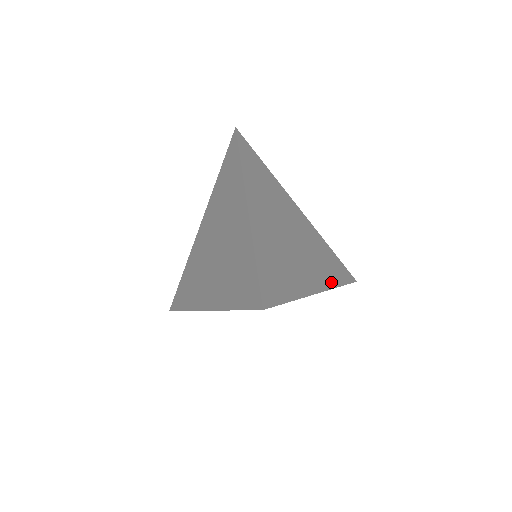
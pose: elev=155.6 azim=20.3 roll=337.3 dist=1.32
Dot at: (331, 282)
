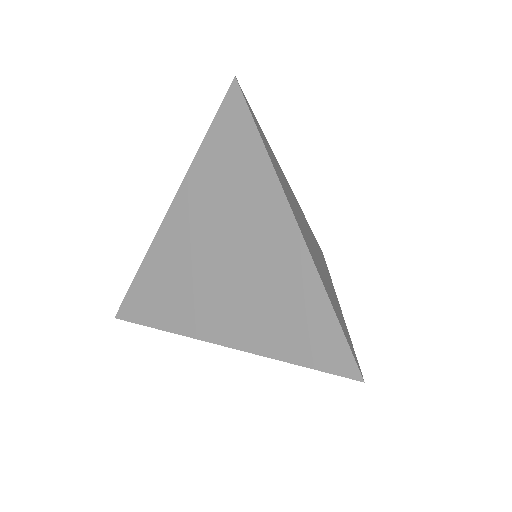
Dot at: occluded
